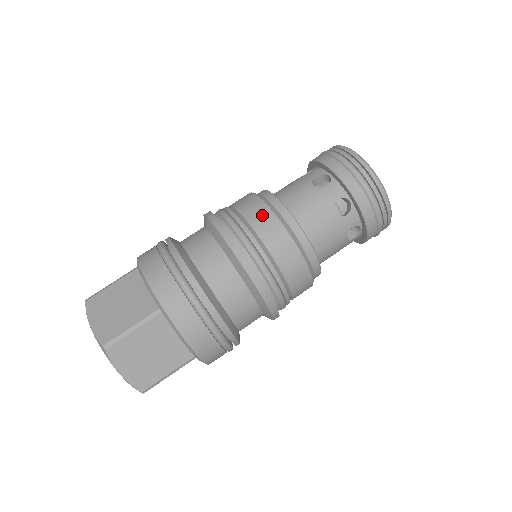
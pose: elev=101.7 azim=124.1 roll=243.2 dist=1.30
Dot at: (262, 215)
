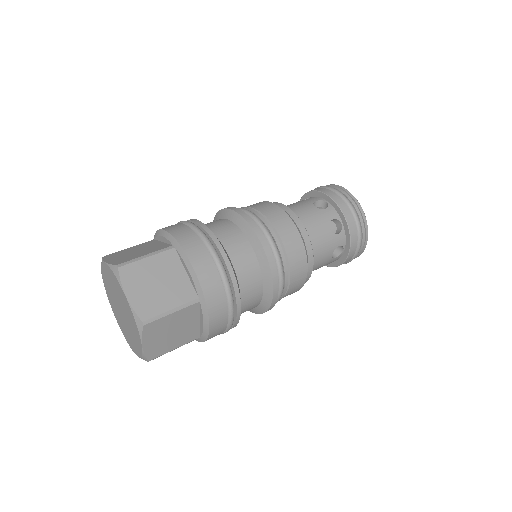
Dot at: occluded
